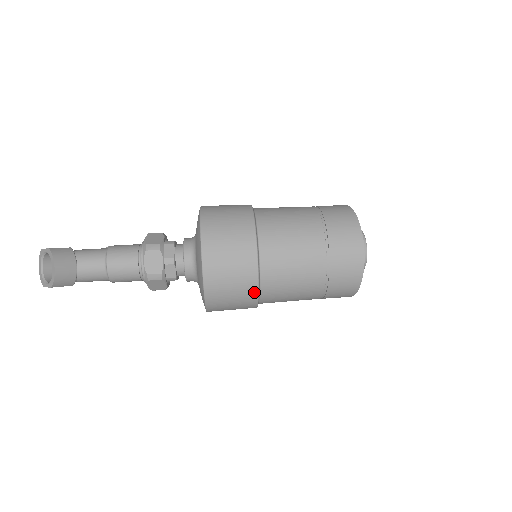
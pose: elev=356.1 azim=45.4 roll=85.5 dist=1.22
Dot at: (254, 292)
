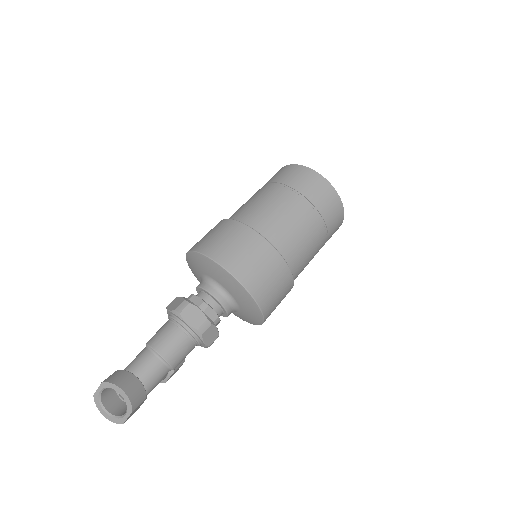
Dot at: (284, 267)
